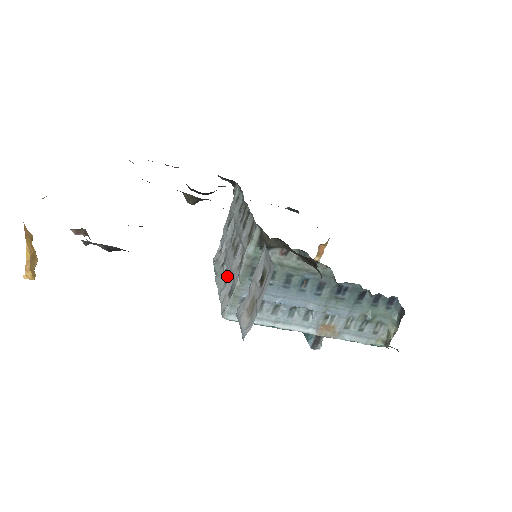
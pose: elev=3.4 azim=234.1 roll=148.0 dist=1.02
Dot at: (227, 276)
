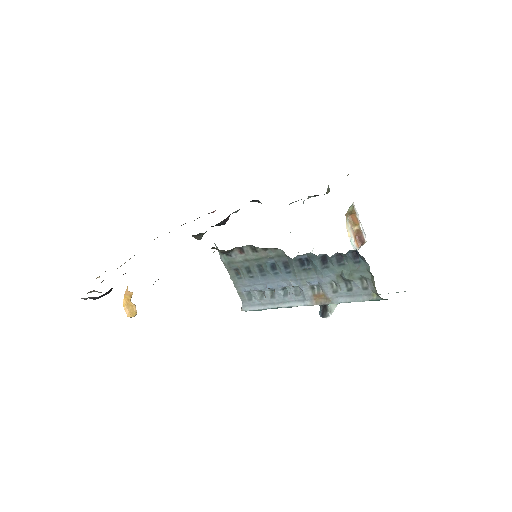
Dot at: occluded
